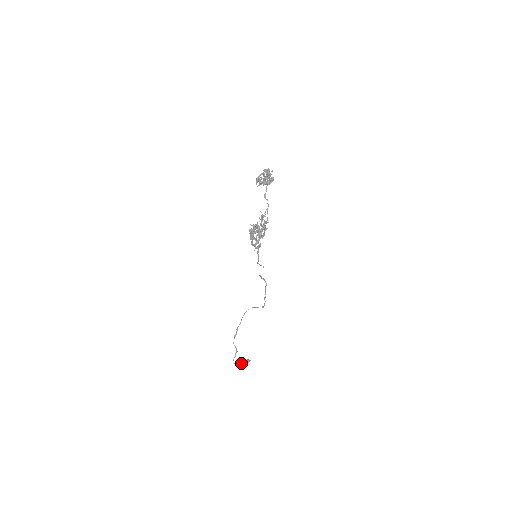
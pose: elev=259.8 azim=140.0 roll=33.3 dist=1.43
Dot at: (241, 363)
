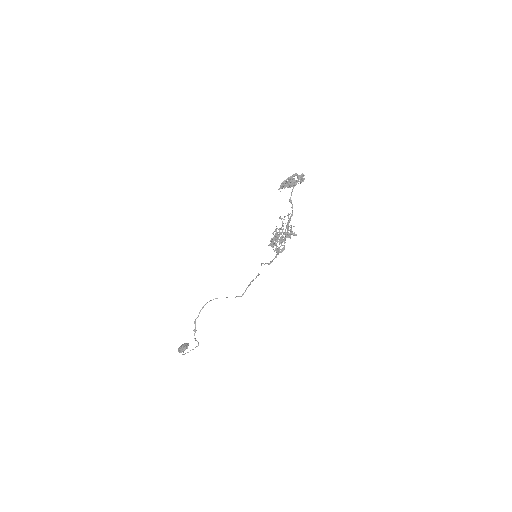
Dot at: (182, 350)
